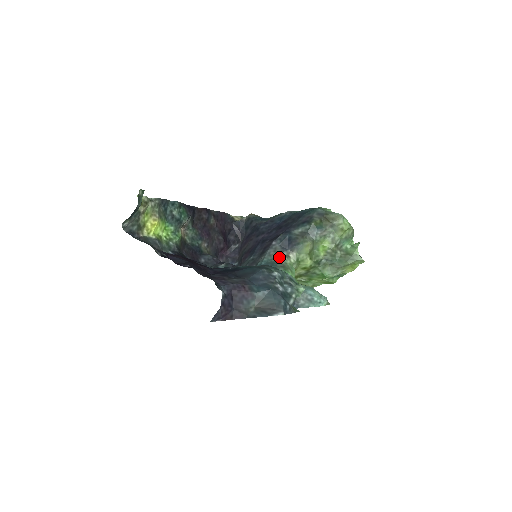
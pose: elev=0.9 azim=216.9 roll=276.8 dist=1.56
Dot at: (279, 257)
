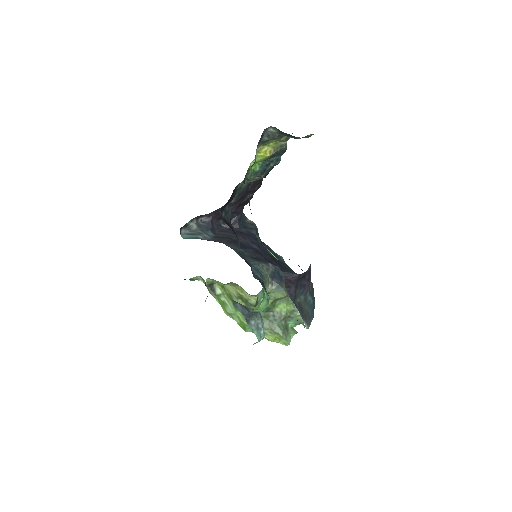
Dot at: (267, 277)
